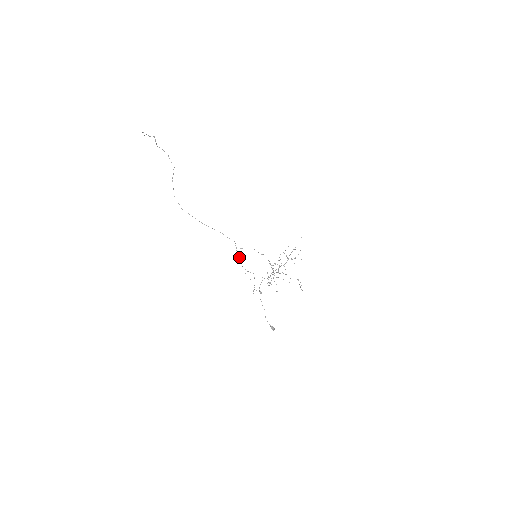
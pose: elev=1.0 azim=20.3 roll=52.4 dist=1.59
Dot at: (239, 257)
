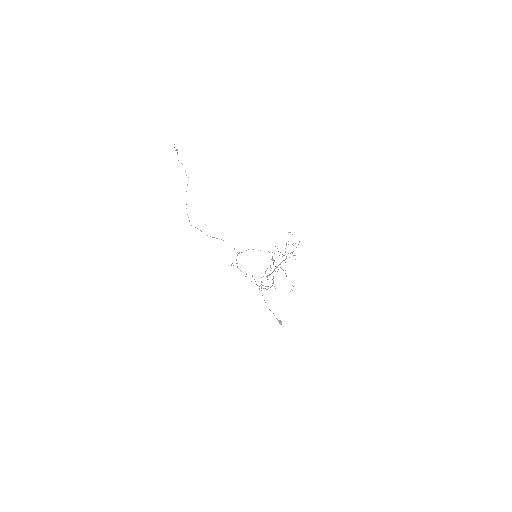
Dot at: occluded
